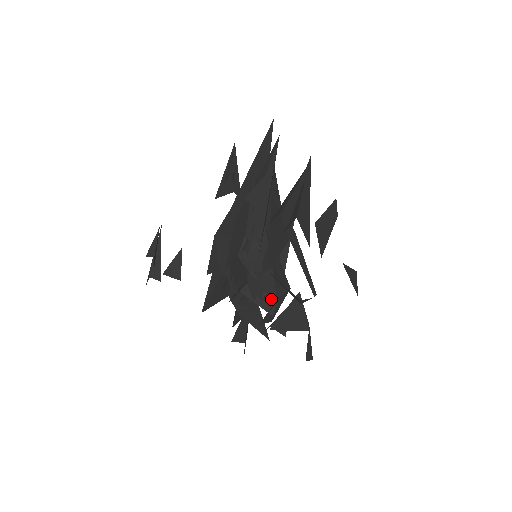
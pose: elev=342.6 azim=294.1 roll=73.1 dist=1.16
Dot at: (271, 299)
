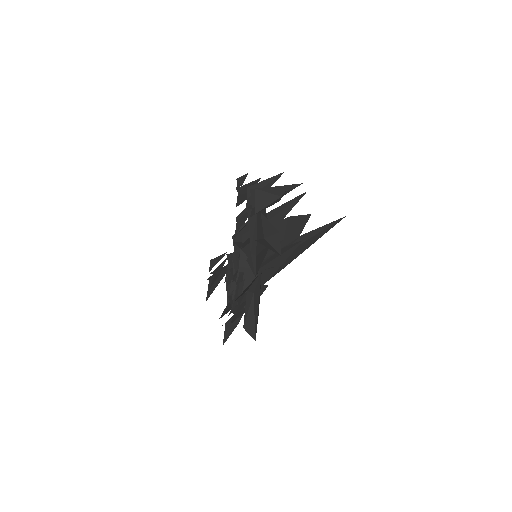
Dot at: (238, 269)
